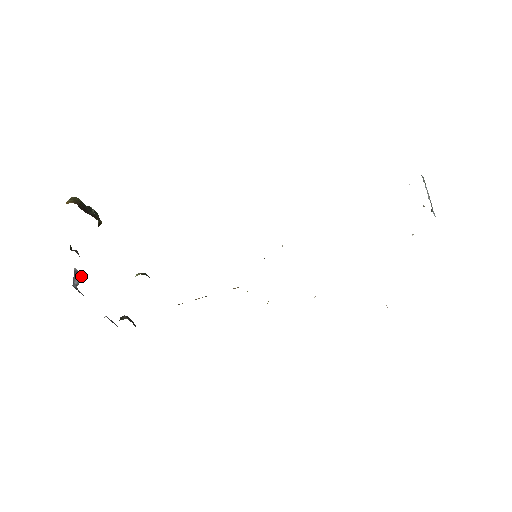
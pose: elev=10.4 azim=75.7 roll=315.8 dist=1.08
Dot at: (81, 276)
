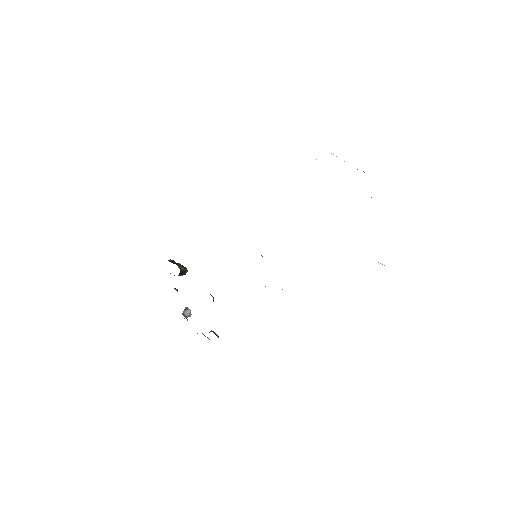
Dot at: (189, 311)
